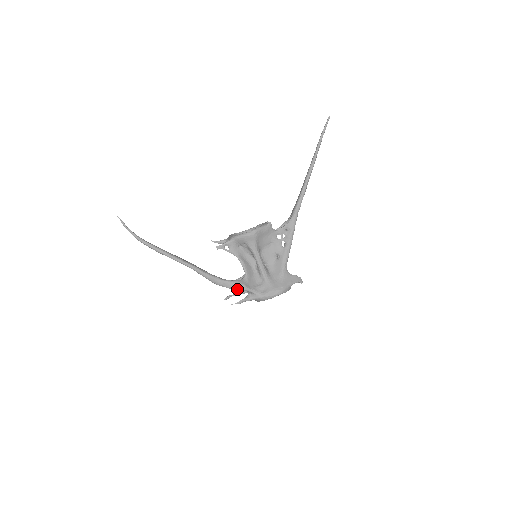
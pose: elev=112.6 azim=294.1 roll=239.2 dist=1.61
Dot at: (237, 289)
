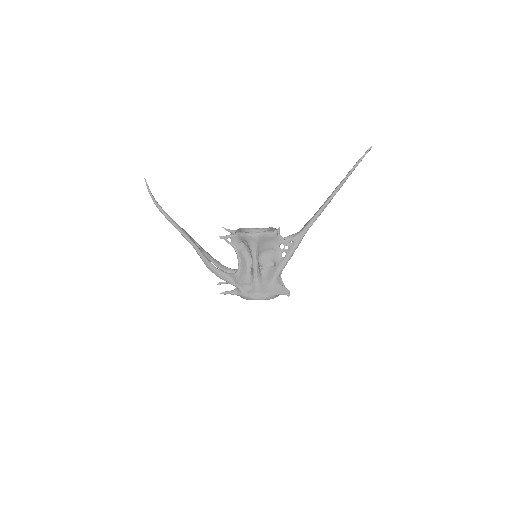
Dot at: occluded
